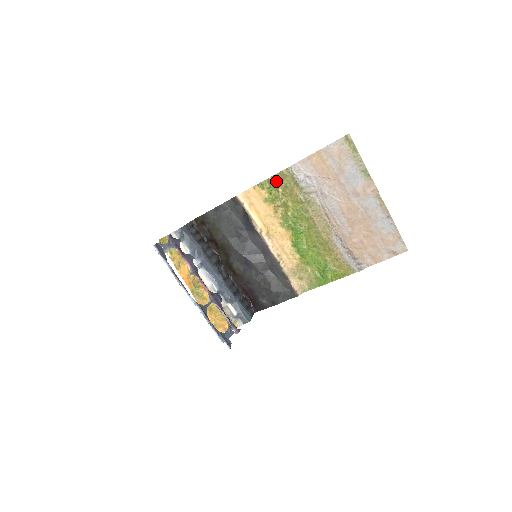
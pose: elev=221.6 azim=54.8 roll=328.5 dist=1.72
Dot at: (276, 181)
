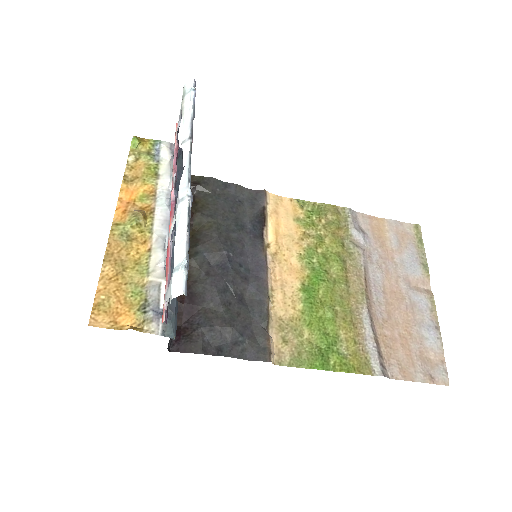
Dot at: (324, 210)
